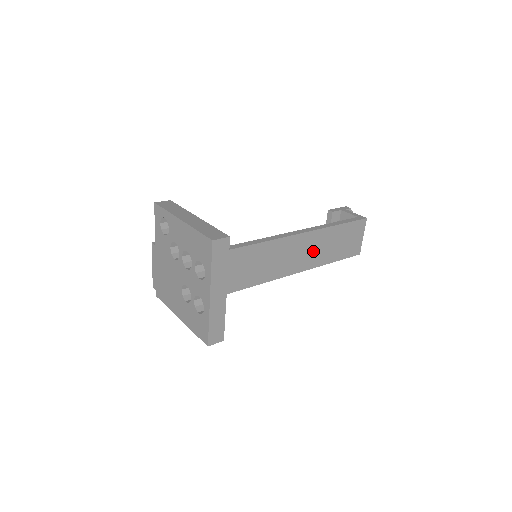
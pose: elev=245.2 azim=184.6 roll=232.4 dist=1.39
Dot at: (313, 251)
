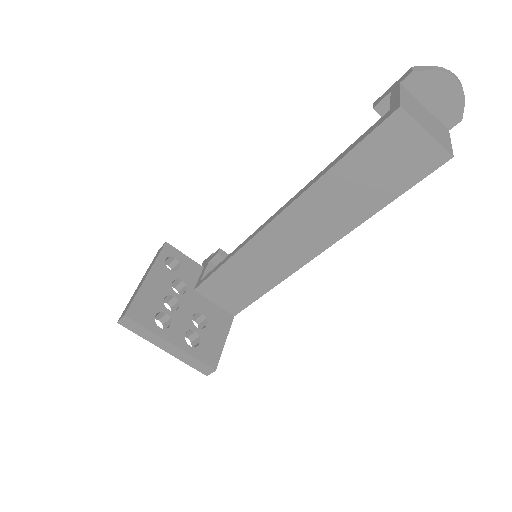
Dot at: (332, 212)
